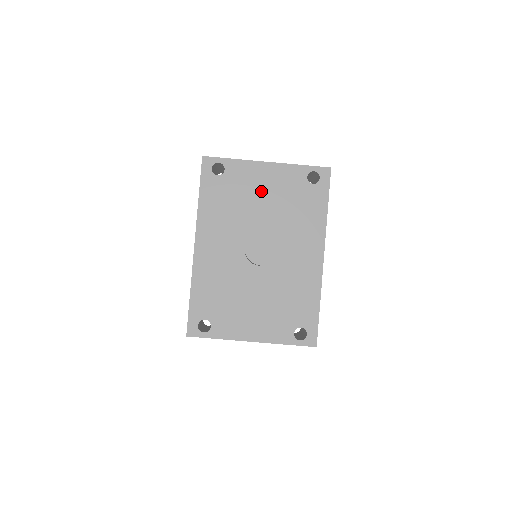
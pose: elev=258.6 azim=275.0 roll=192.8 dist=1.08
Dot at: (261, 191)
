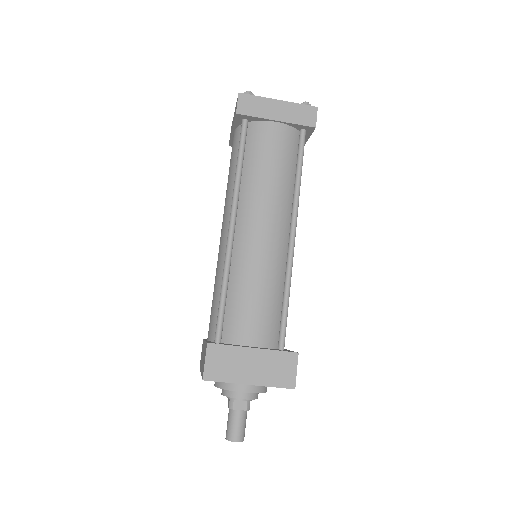
Dot at: occluded
